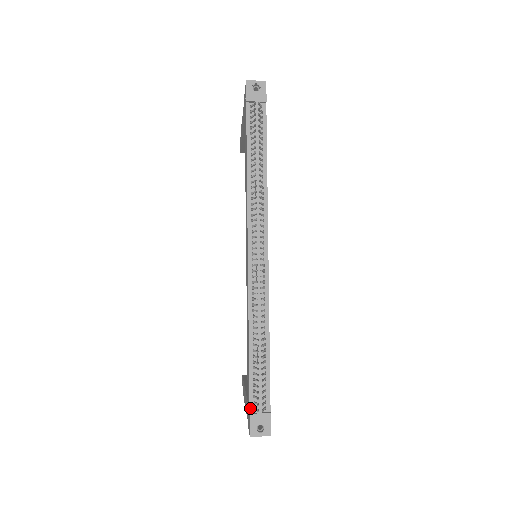
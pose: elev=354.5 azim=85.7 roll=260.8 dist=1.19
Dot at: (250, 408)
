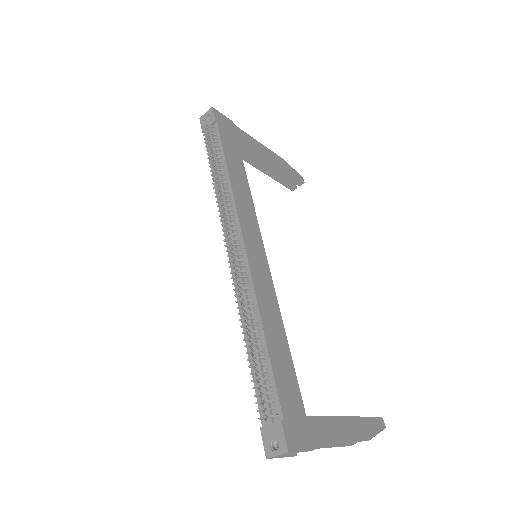
Dot at: (262, 421)
